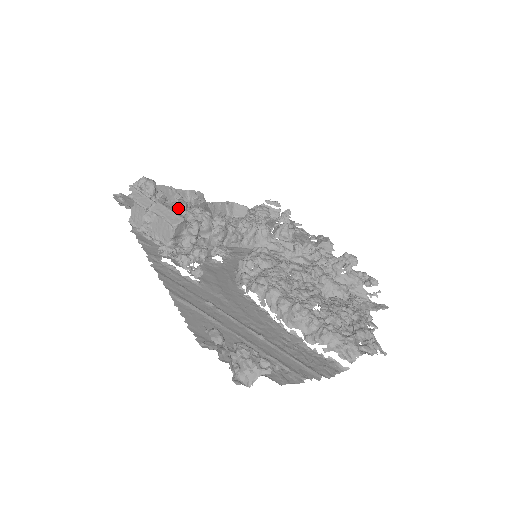
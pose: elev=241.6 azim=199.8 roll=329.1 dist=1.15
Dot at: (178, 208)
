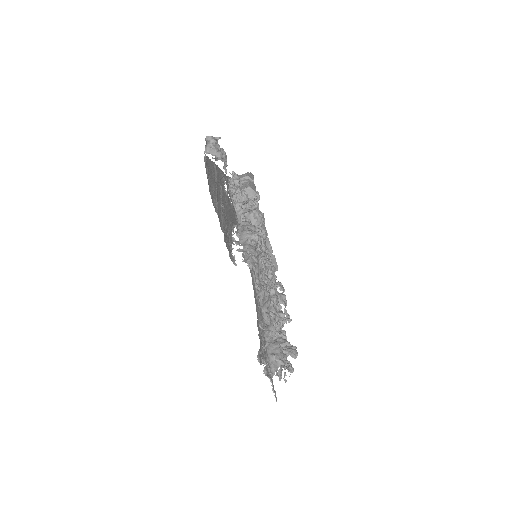
Dot at: occluded
